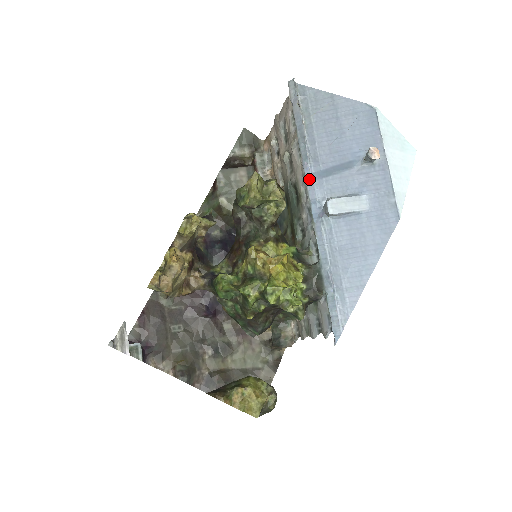
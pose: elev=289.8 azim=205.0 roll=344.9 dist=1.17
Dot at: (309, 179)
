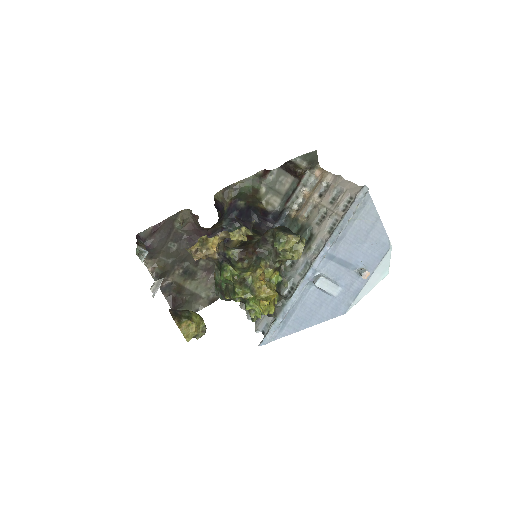
Dot at: (323, 254)
